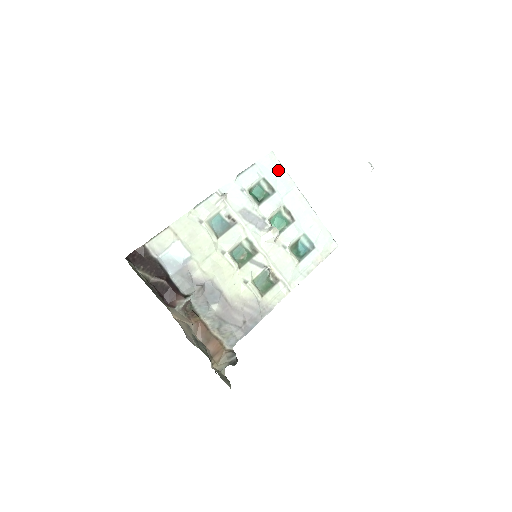
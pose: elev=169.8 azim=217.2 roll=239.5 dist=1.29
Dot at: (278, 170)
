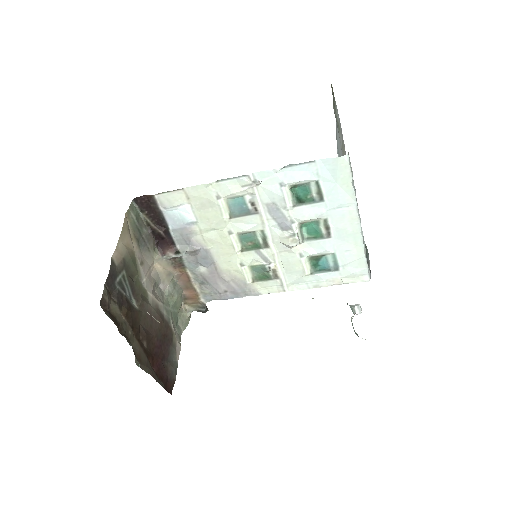
Dot at: (343, 179)
